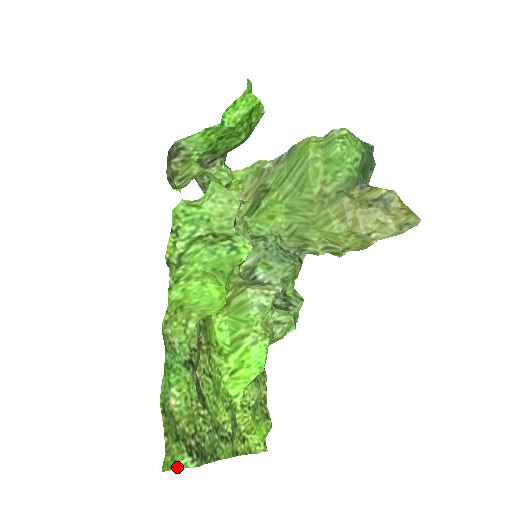
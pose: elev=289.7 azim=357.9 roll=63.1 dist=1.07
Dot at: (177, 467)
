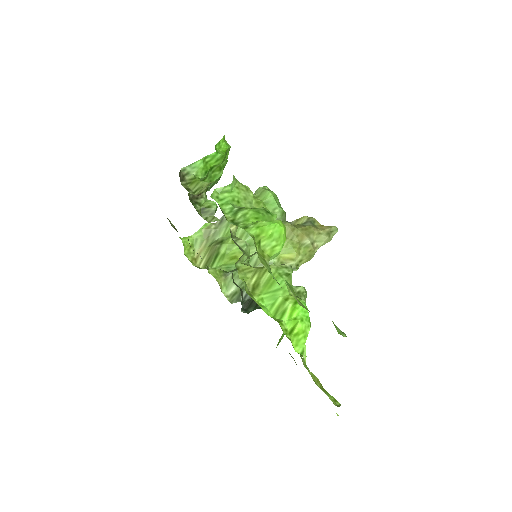
Dot at: (338, 332)
